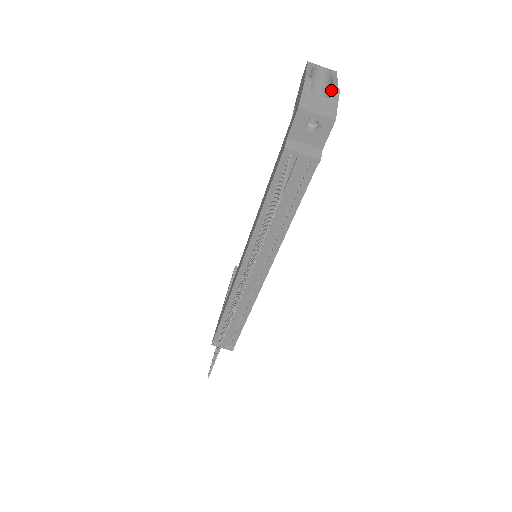
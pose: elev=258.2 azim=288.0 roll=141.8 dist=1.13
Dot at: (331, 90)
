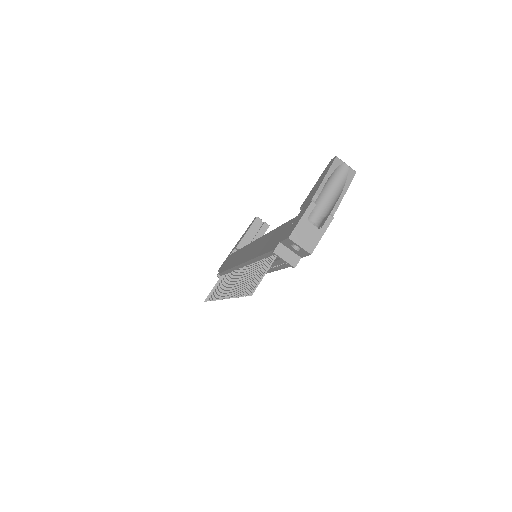
Dot at: (332, 207)
